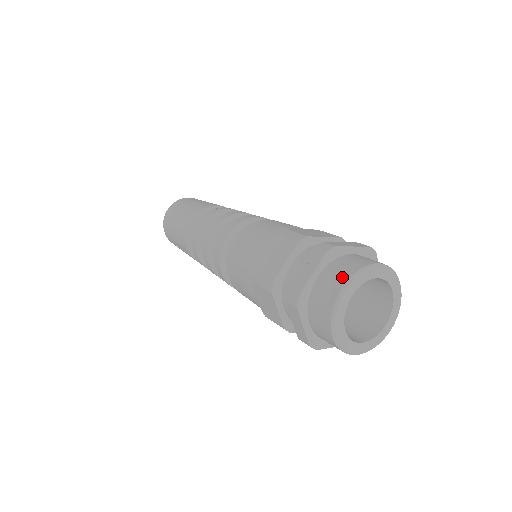
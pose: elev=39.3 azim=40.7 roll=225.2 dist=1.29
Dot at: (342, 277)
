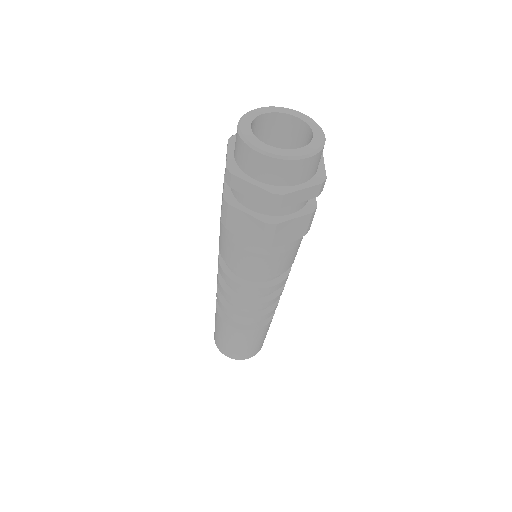
Dot at: occluded
